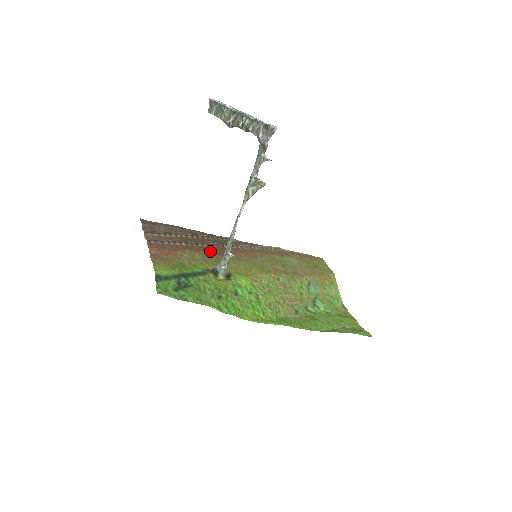
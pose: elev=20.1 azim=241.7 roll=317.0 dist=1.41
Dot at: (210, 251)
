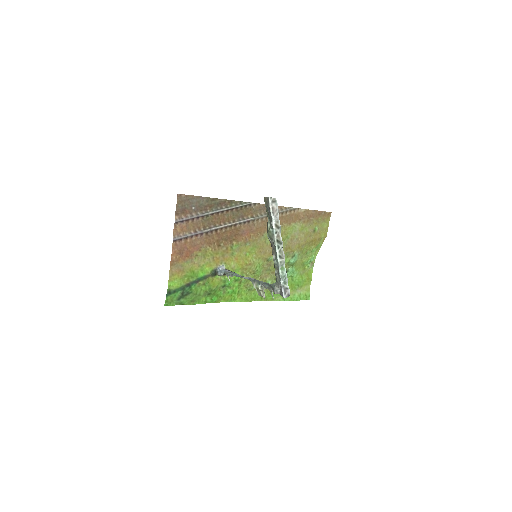
Dot at: (224, 239)
